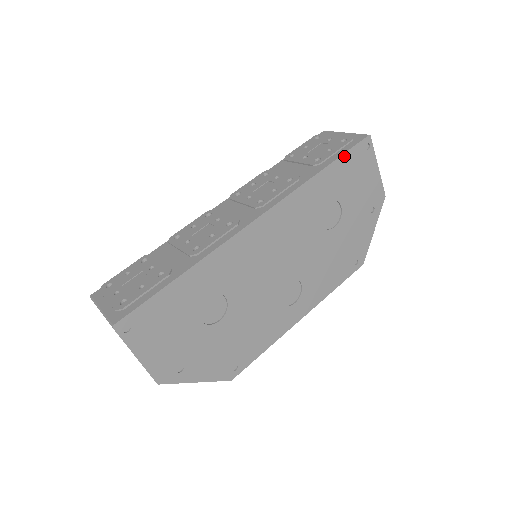
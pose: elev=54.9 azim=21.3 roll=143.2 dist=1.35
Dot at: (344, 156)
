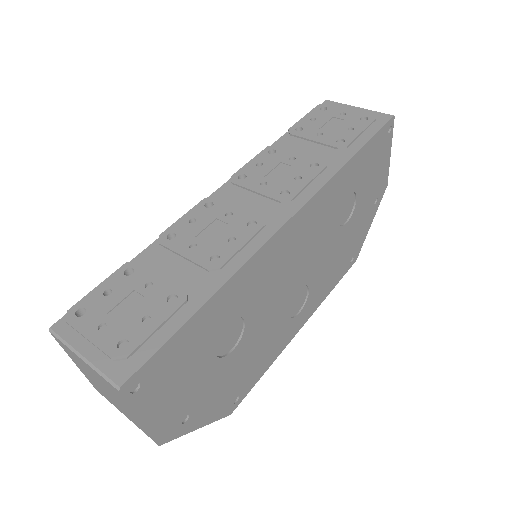
Dot at: (372, 140)
